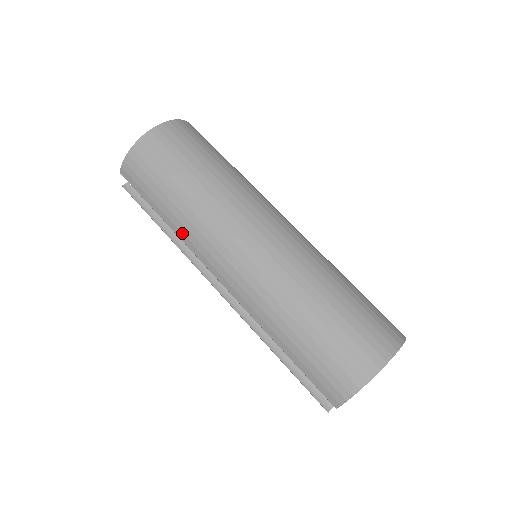
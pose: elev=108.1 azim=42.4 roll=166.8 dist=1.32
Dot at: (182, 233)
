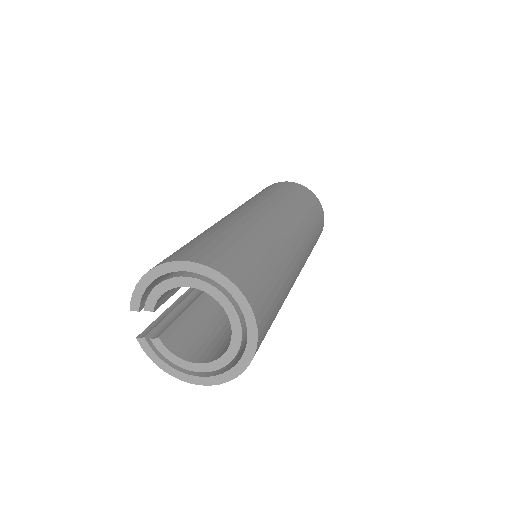
Dot at: occluded
